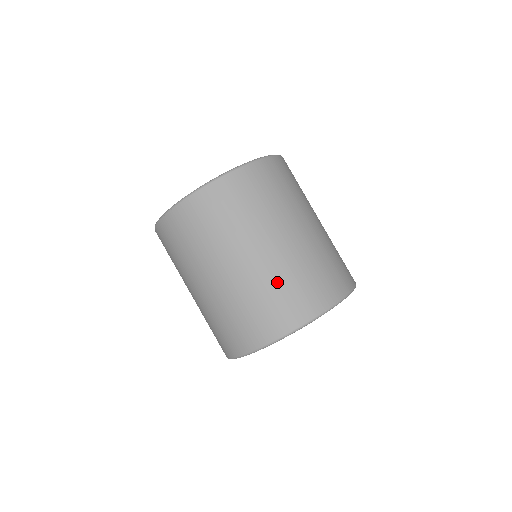
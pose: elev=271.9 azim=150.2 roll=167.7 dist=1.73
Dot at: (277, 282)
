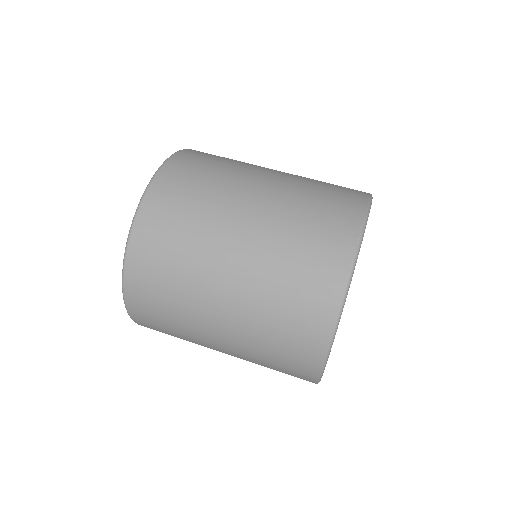
Dot at: occluded
